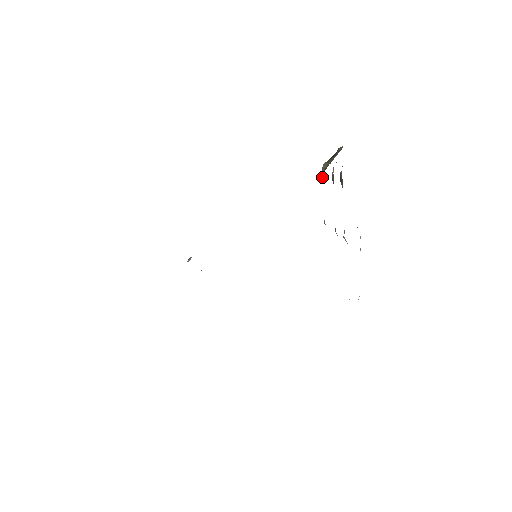
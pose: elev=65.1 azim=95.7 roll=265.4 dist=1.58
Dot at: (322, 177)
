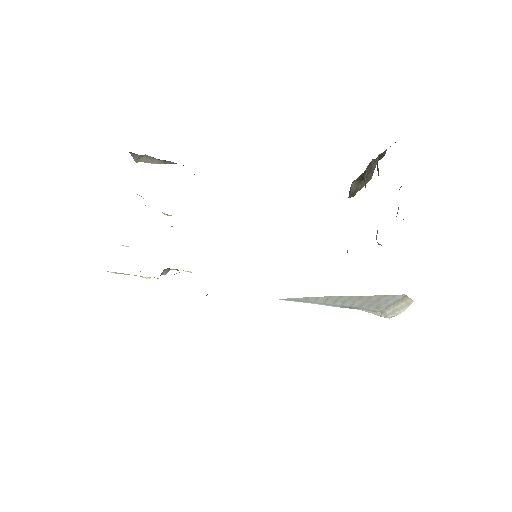
Dot at: occluded
